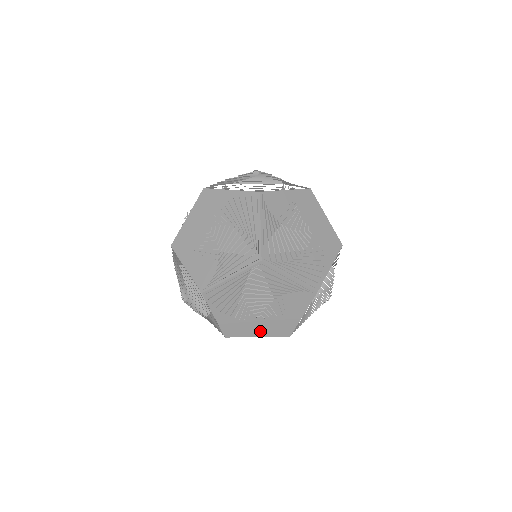
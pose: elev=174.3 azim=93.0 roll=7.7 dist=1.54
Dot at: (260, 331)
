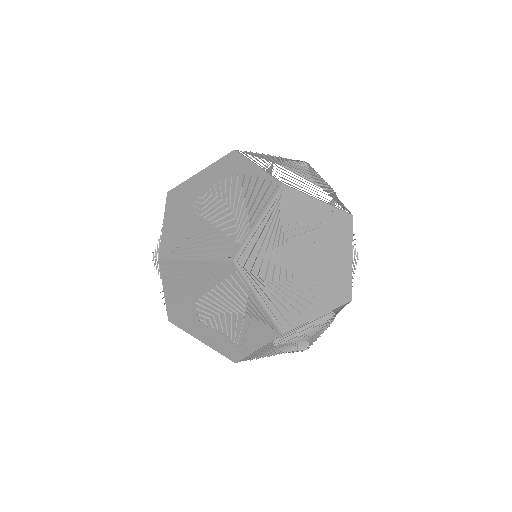
Dot at: (275, 353)
